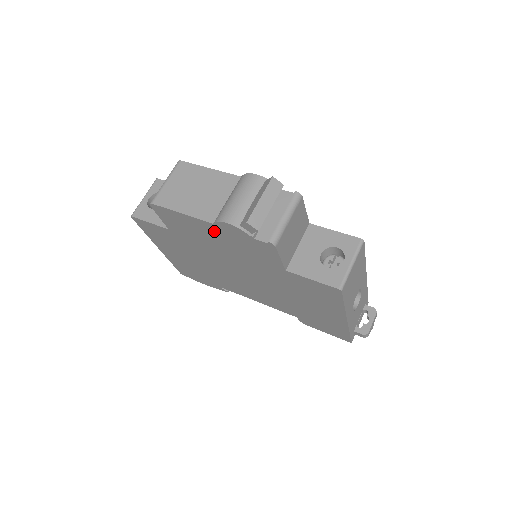
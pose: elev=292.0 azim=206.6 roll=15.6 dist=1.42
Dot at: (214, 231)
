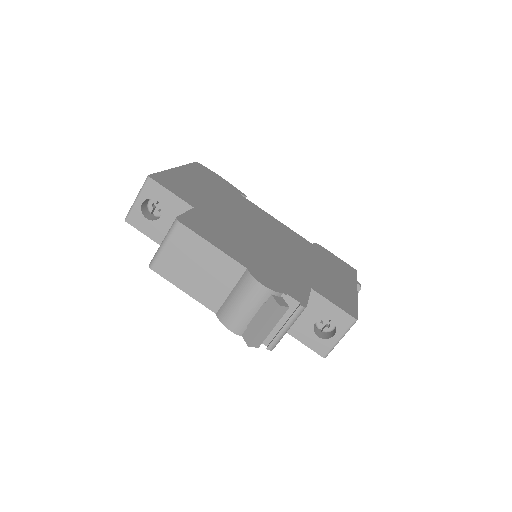
Dot at: occluded
